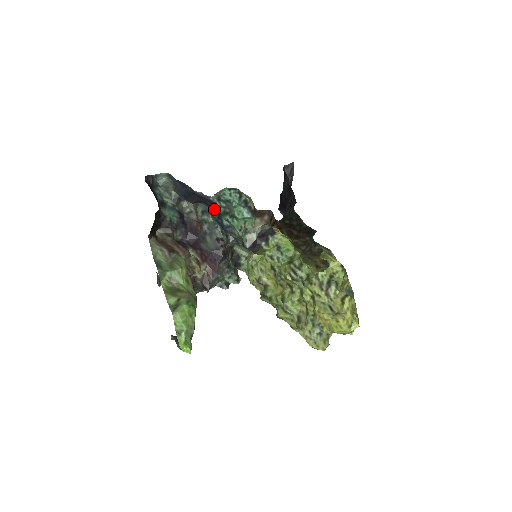
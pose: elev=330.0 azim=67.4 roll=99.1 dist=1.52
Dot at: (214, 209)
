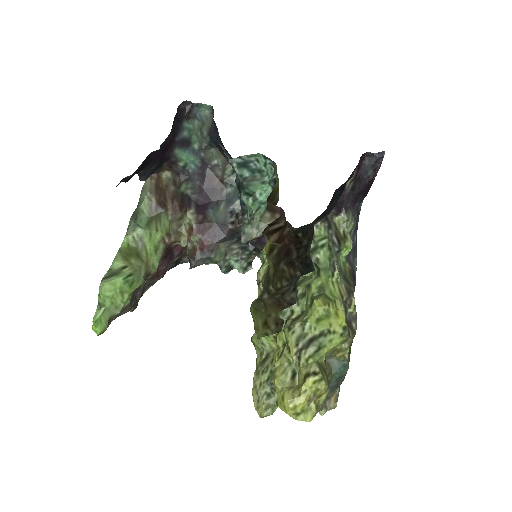
Dot at: (236, 175)
